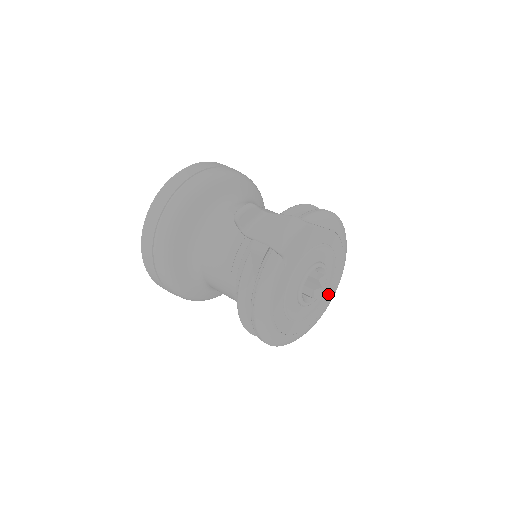
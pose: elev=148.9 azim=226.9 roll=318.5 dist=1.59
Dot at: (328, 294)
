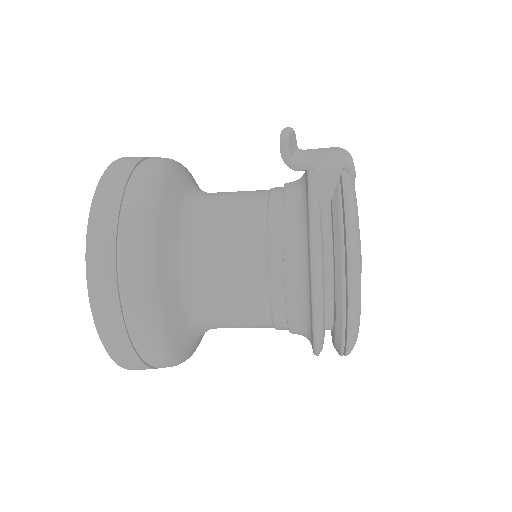
Dot at: occluded
